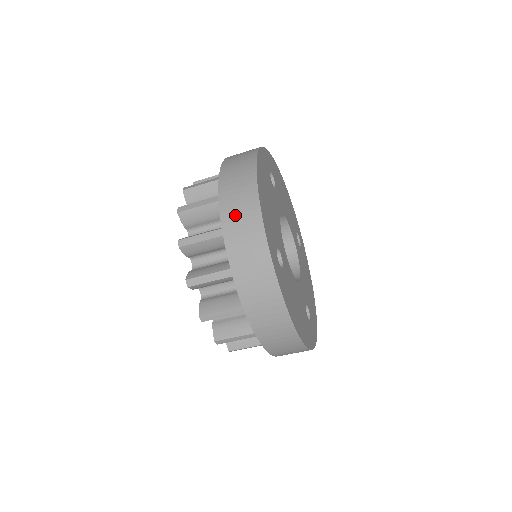
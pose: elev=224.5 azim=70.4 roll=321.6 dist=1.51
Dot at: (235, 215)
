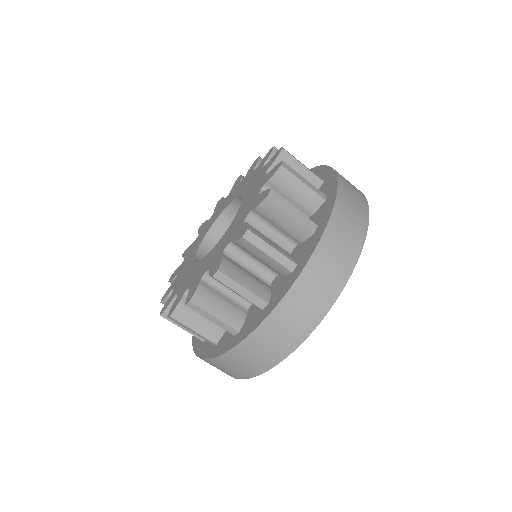
Dot at: (350, 193)
